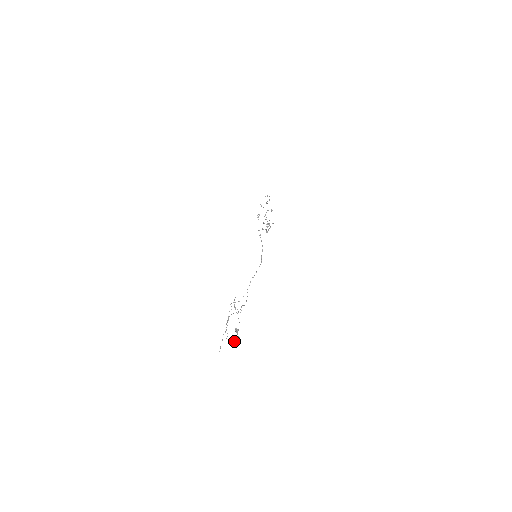
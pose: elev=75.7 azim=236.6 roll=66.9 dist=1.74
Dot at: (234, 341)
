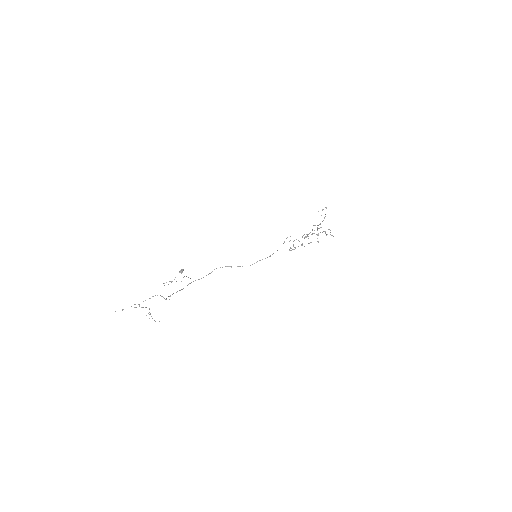
Dot at: occluded
